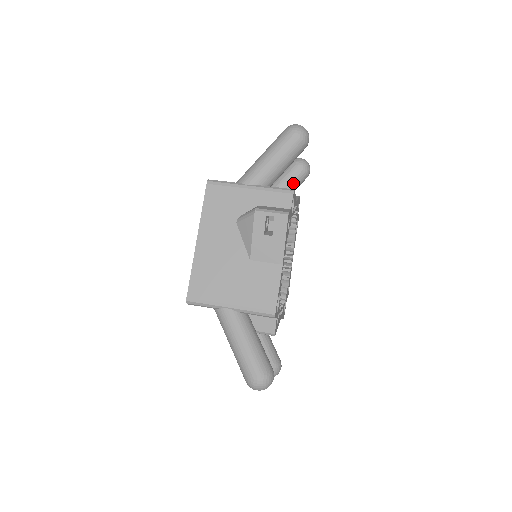
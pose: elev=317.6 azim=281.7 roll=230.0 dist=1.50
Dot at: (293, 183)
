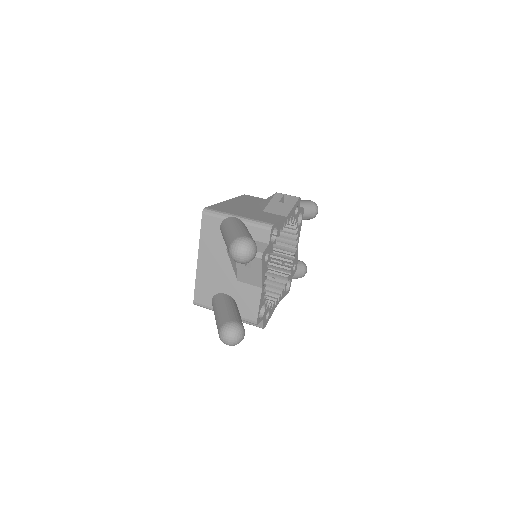
Dot at: occluded
